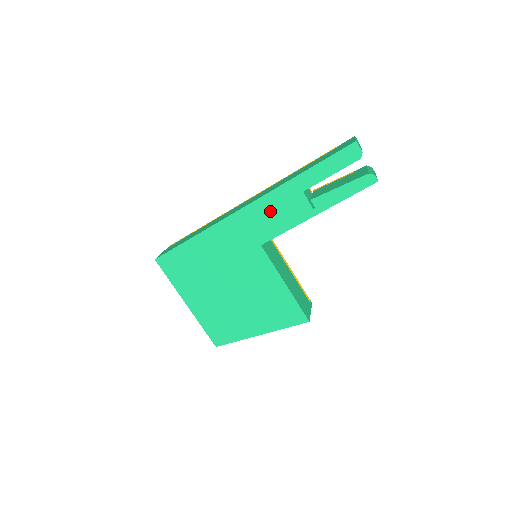
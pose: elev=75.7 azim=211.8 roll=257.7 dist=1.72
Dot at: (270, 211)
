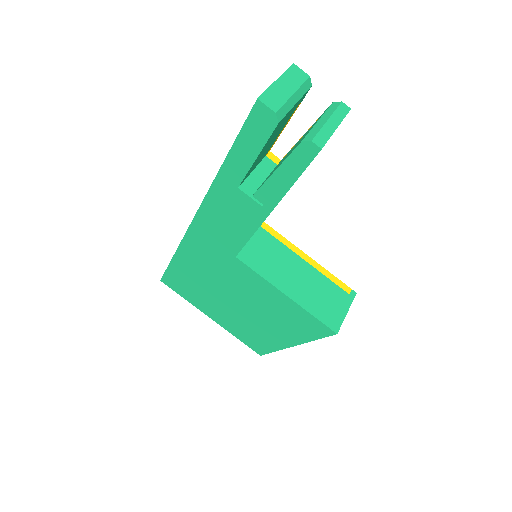
Dot at: (220, 218)
